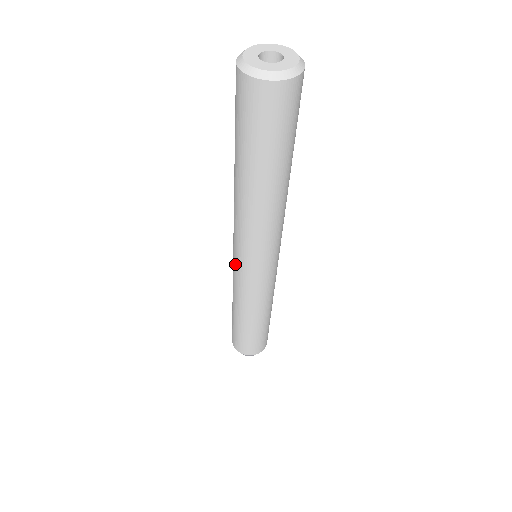
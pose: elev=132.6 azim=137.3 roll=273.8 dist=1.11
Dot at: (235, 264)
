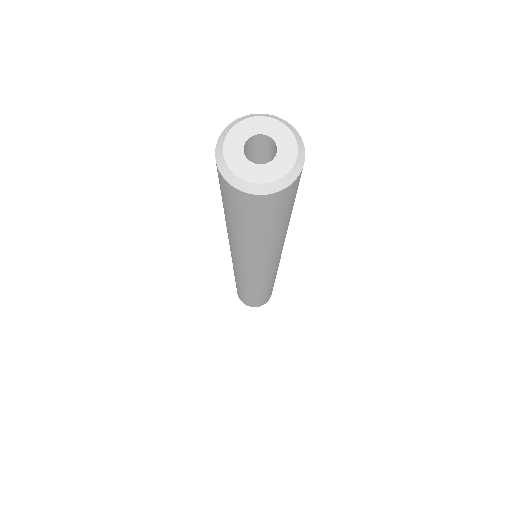
Dot at: occluded
